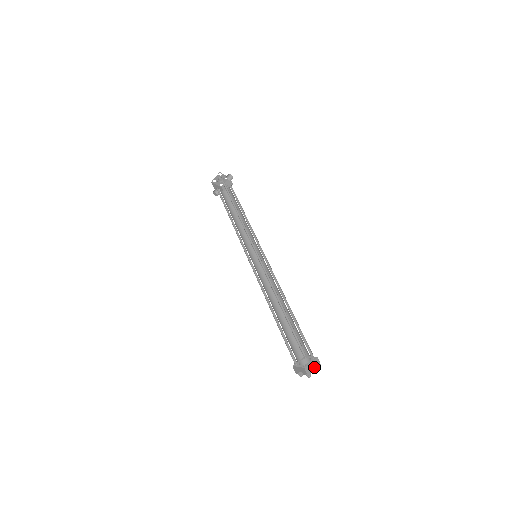
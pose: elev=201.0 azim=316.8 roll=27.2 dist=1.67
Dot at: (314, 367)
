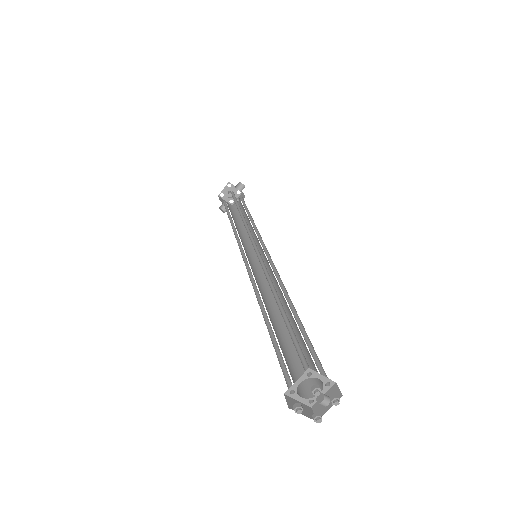
Dot at: (329, 402)
